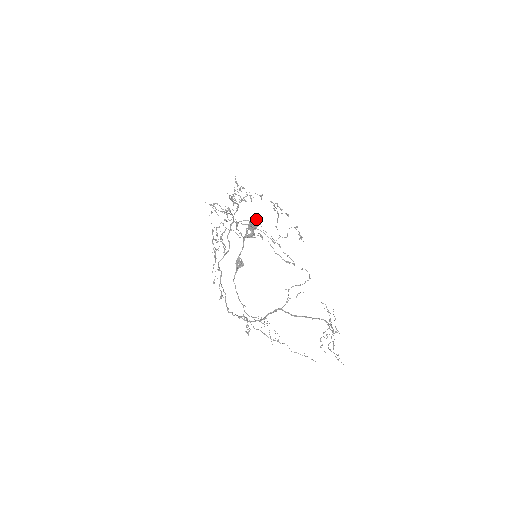
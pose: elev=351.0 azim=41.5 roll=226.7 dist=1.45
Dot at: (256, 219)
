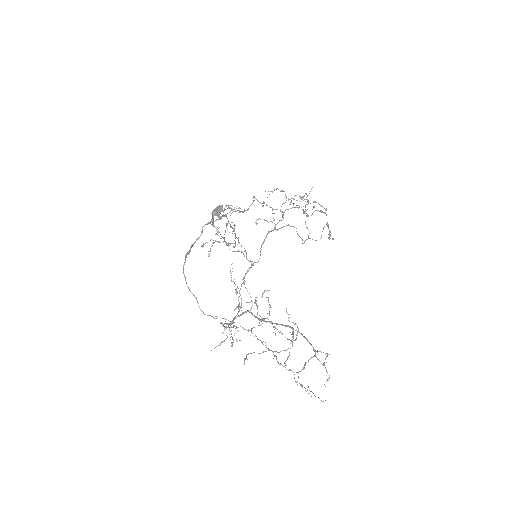
Dot at: (222, 205)
